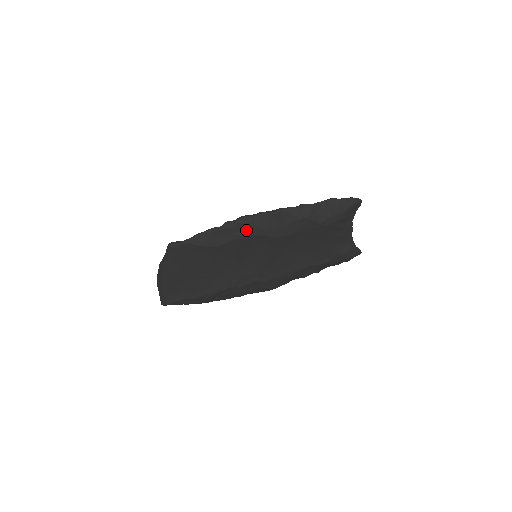
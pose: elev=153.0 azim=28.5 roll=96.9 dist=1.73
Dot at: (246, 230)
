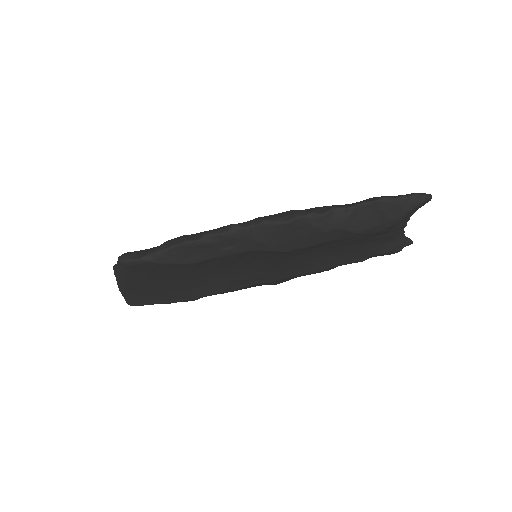
Dot at: (239, 245)
